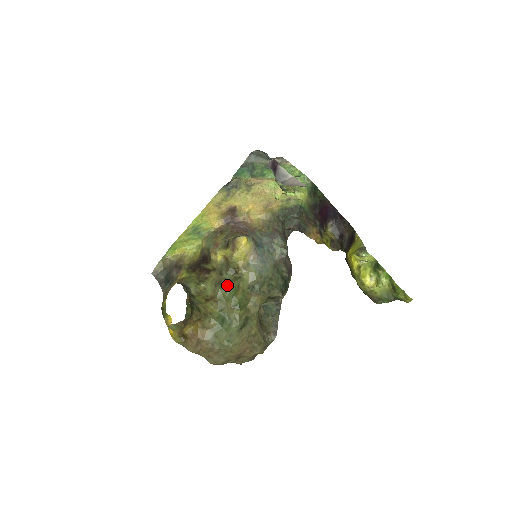
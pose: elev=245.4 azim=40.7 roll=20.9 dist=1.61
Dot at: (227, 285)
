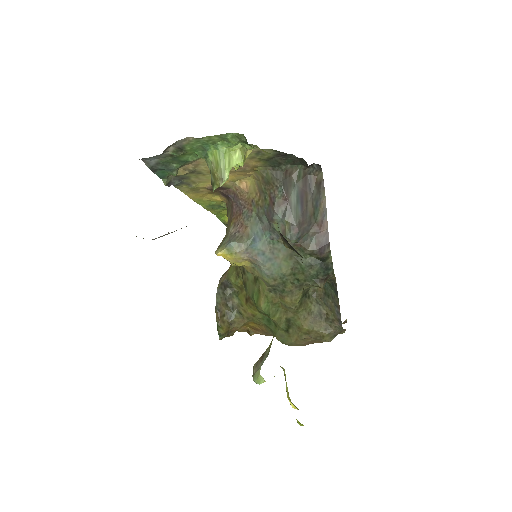
Dot at: (250, 289)
